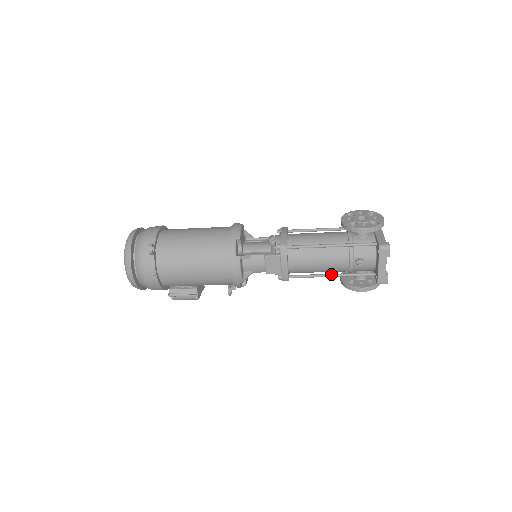
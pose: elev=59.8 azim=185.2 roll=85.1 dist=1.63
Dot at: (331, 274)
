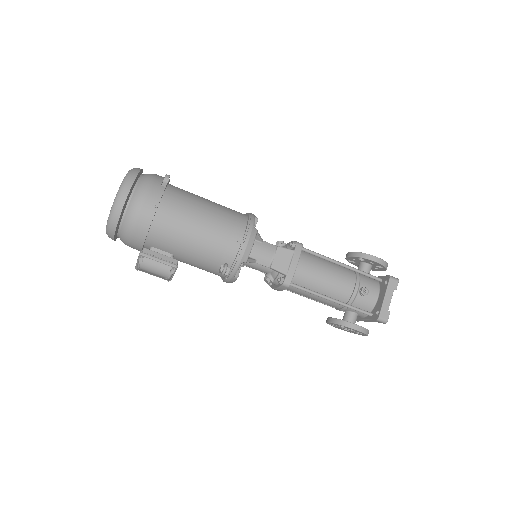
Dot at: (332, 297)
